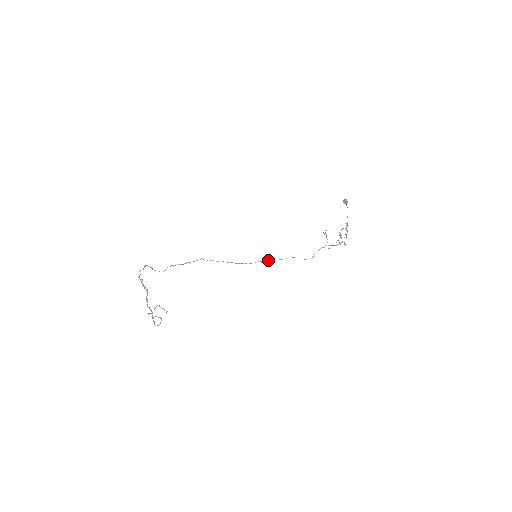
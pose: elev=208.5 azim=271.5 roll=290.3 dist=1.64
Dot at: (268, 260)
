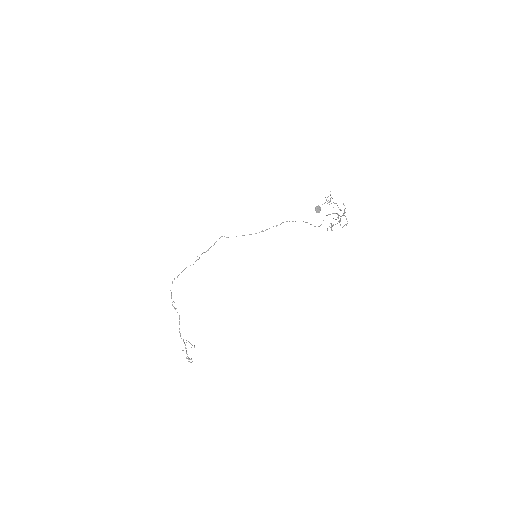
Dot at: (282, 222)
